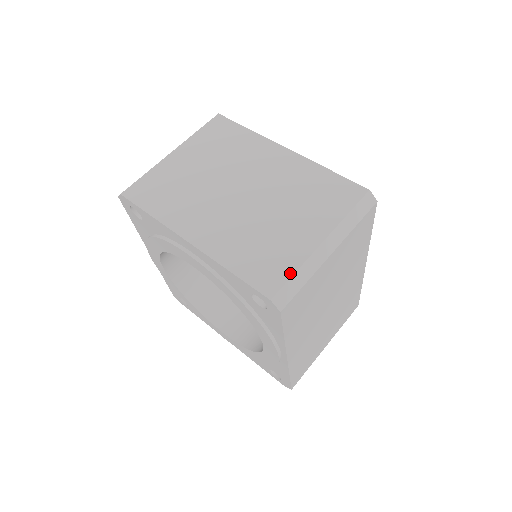
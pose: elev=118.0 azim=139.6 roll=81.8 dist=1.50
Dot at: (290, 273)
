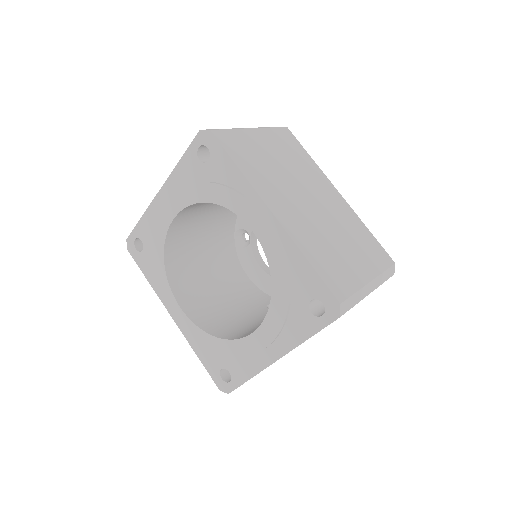
Dot at: occluded
